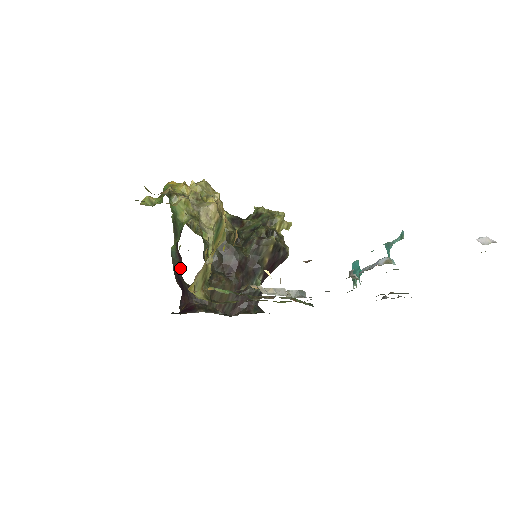
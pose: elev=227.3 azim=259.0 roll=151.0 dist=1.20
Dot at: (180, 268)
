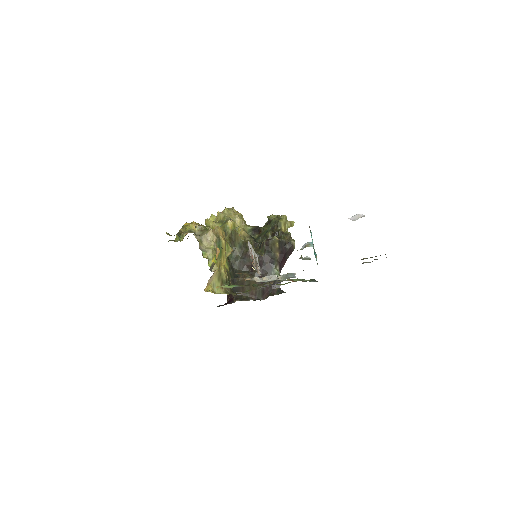
Dot at: occluded
